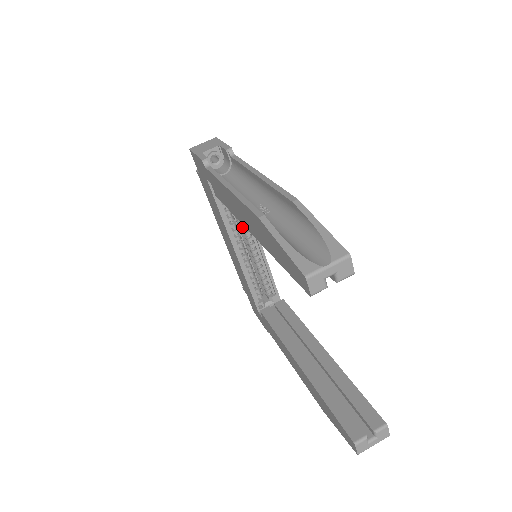
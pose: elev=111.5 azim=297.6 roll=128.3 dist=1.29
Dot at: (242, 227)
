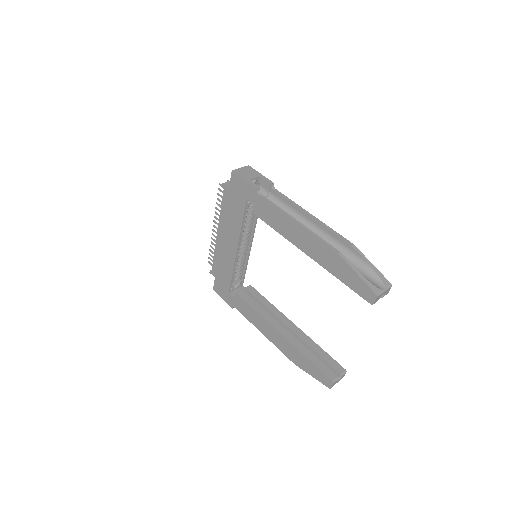
Dot at: (245, 232)
